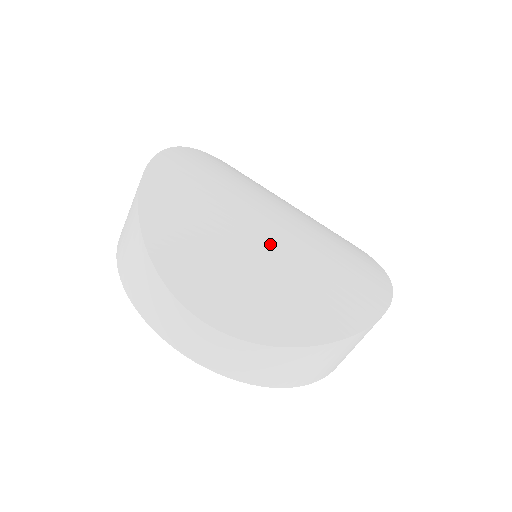
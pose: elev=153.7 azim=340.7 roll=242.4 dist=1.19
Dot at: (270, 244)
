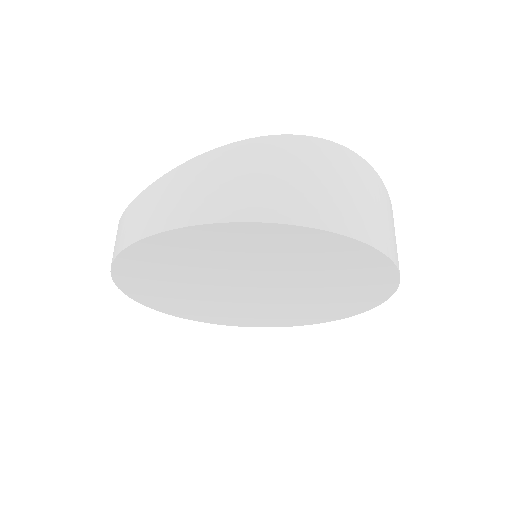
Dot at: occluded
